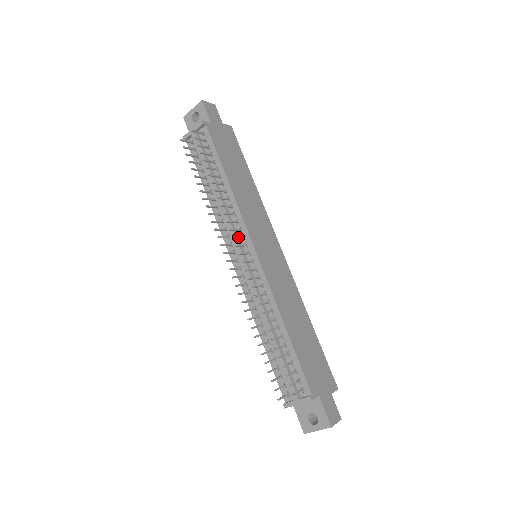
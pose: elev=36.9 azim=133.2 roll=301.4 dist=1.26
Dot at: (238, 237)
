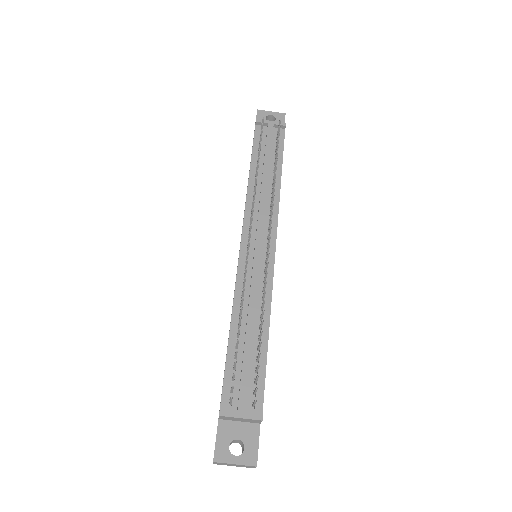
Dot at: occluded
